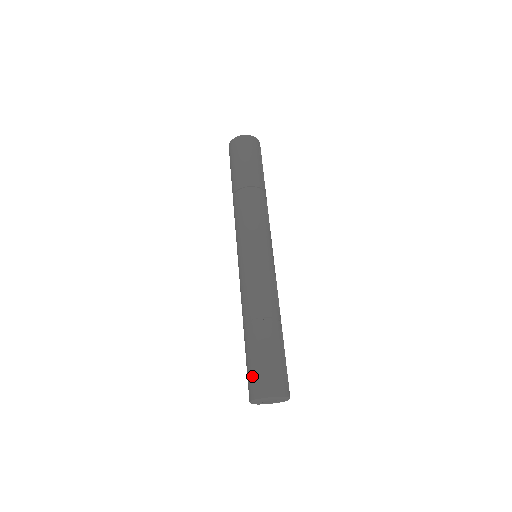
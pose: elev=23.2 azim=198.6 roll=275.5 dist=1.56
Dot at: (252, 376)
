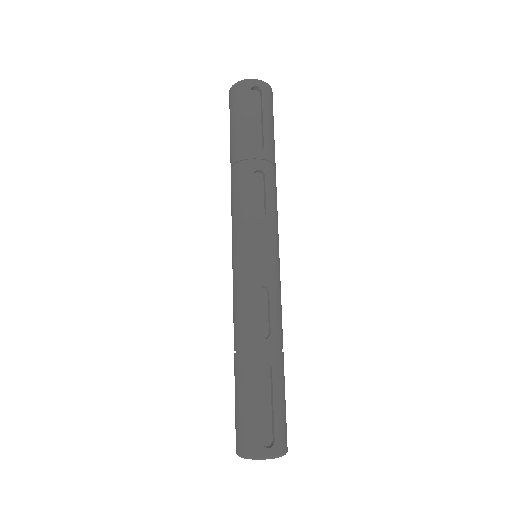
Dot at: occluded
